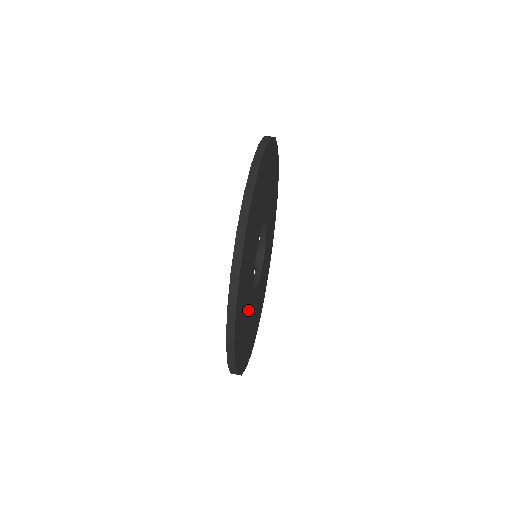
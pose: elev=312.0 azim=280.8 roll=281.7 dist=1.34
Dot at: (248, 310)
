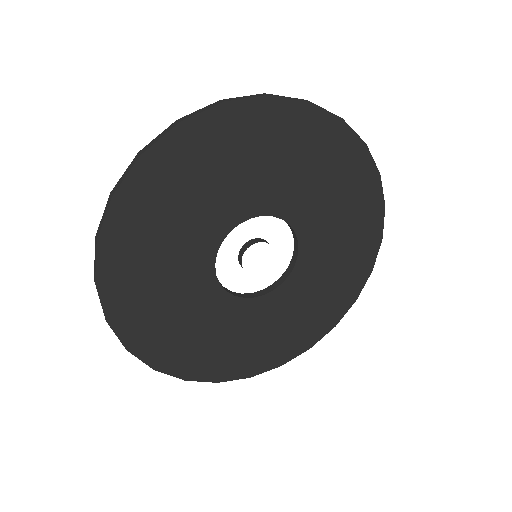
Dot at: (208, 319)
